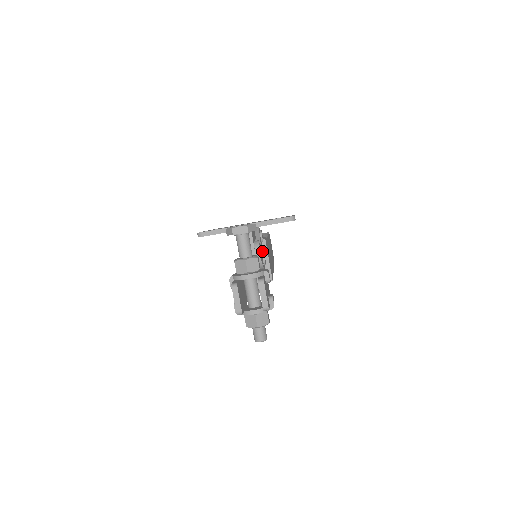
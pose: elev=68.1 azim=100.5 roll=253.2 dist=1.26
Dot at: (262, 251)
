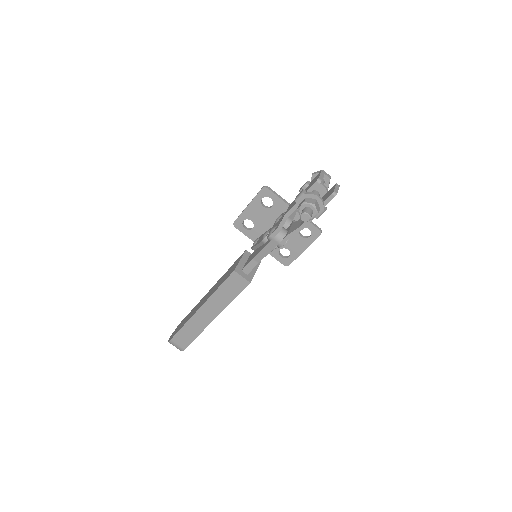
Dot at: occluded
